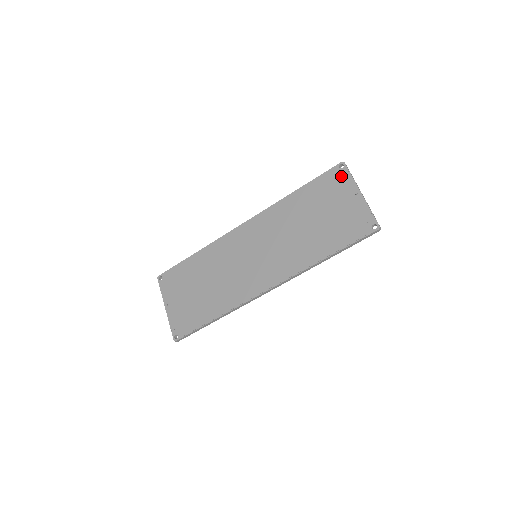
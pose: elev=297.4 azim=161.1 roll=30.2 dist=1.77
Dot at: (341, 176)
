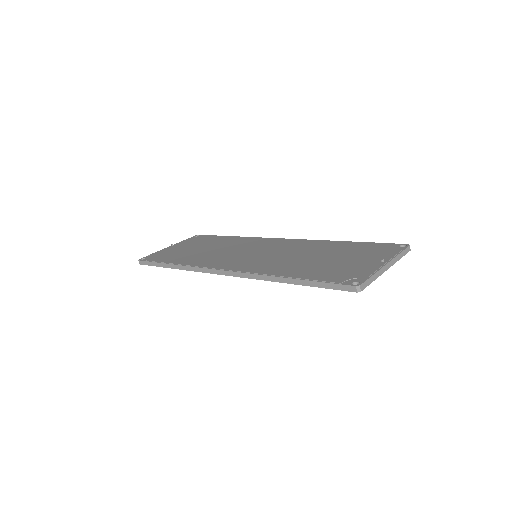
Dot at: (392, 249)
